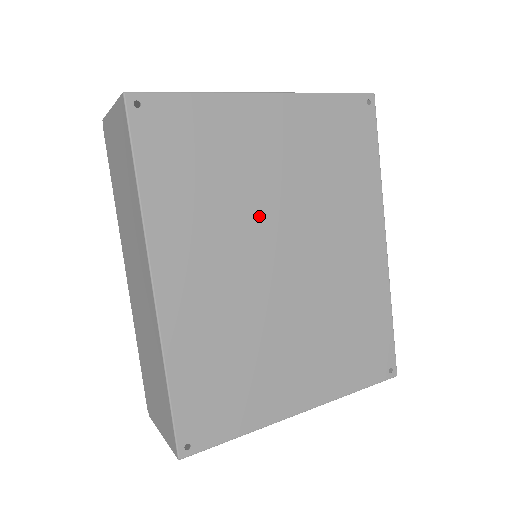
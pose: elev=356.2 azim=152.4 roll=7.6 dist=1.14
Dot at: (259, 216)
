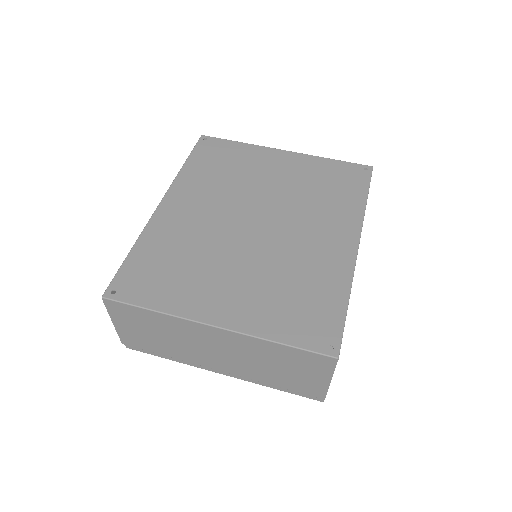
Dot at: (248, 196)
